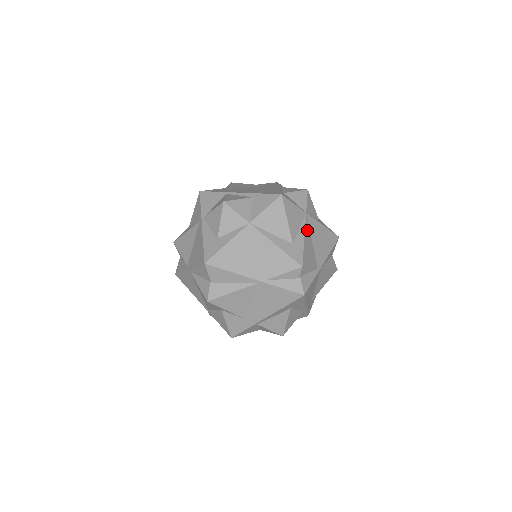
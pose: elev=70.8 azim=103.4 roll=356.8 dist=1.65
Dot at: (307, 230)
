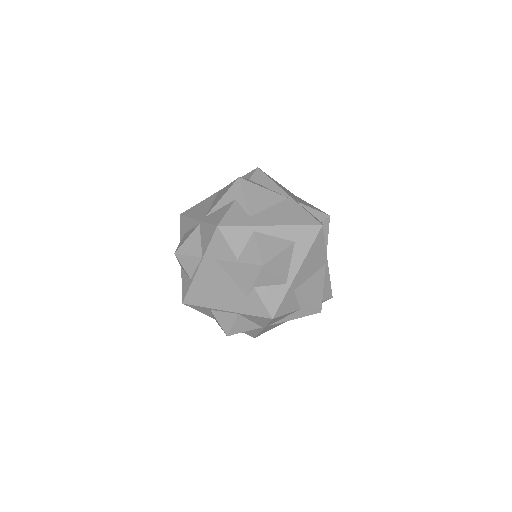
Dot at: occluded
